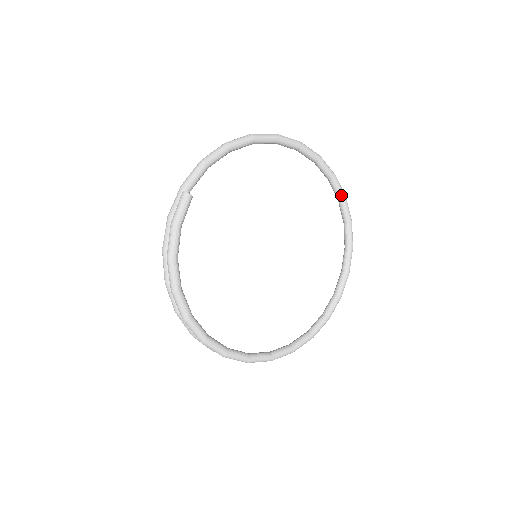
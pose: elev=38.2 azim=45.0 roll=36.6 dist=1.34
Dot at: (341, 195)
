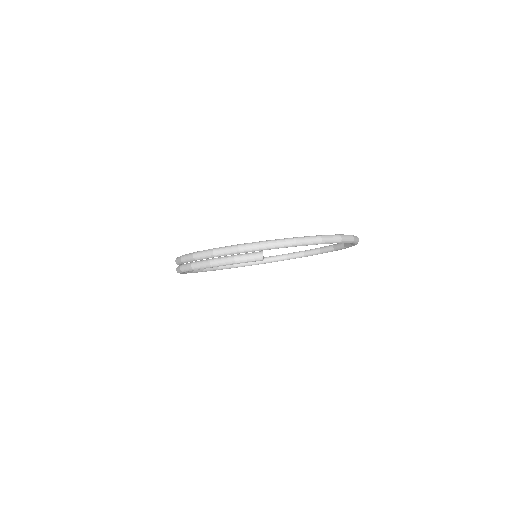
Dot at: (300, 252)
